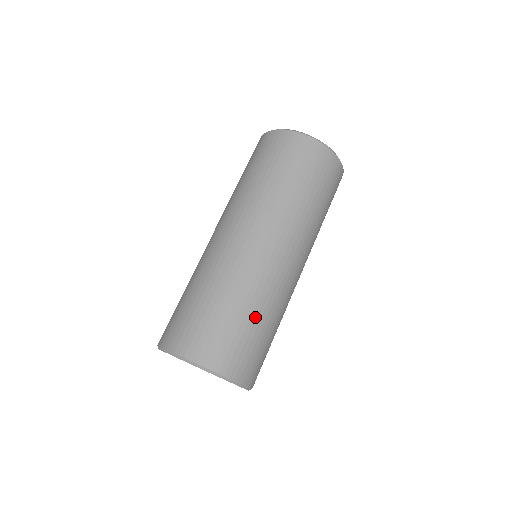
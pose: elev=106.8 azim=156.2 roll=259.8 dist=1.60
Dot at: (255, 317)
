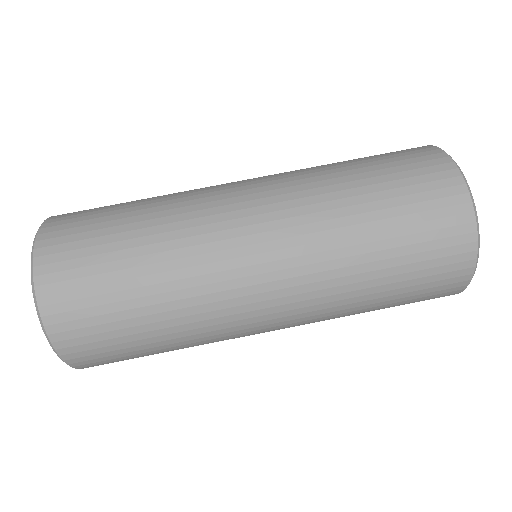
Dot at: (164, 344)
